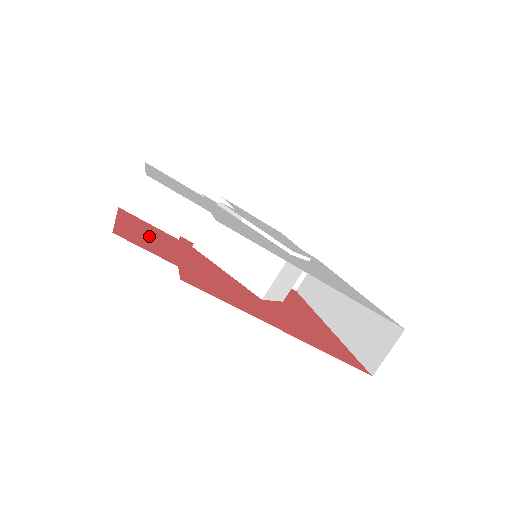
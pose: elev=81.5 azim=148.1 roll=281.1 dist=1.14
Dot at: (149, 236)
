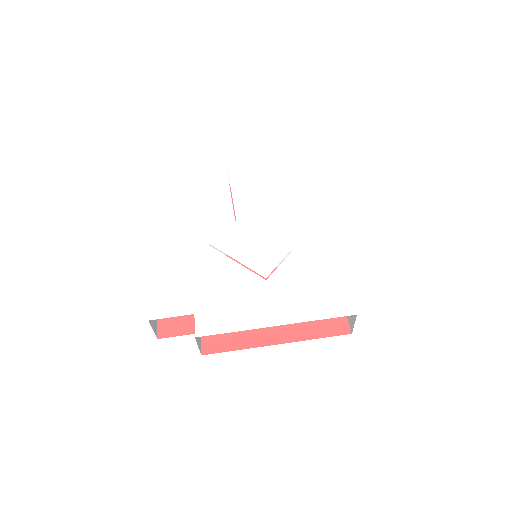
Dot at: occluded
